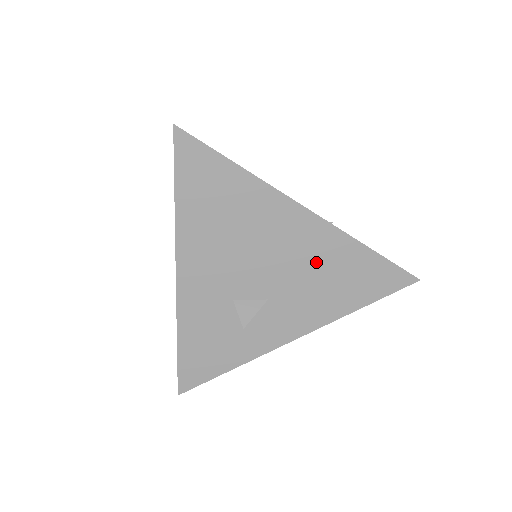
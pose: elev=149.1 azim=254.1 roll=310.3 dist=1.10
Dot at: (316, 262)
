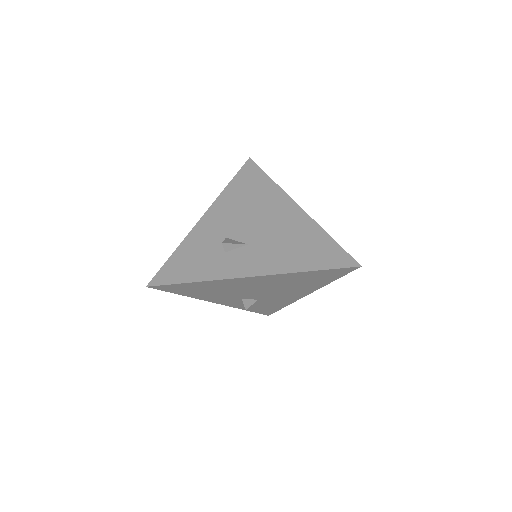
Dot at: (290, 233)
